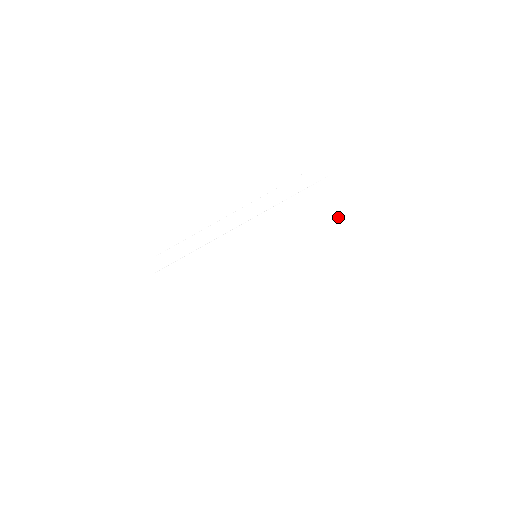
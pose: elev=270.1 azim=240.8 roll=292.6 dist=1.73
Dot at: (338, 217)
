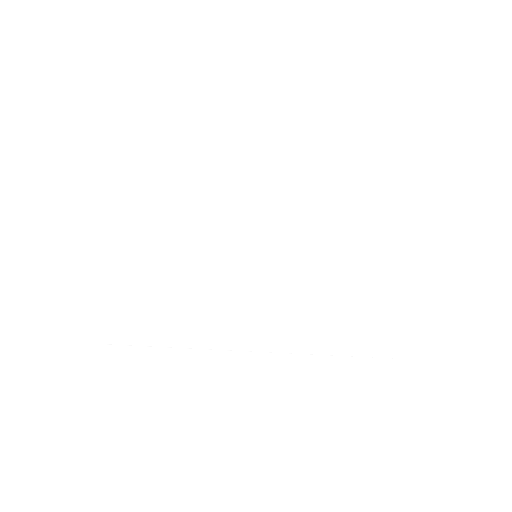
Dot at: (410, 305)
